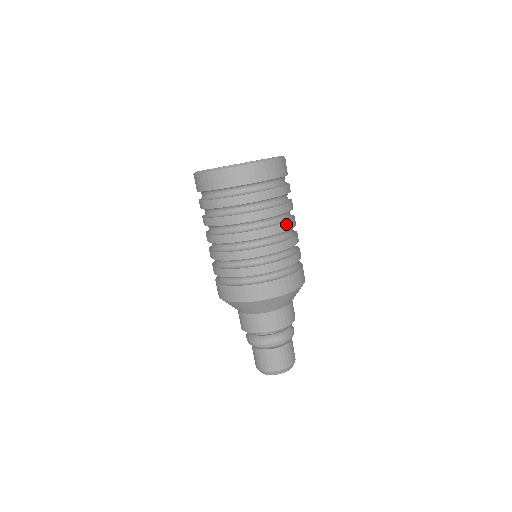
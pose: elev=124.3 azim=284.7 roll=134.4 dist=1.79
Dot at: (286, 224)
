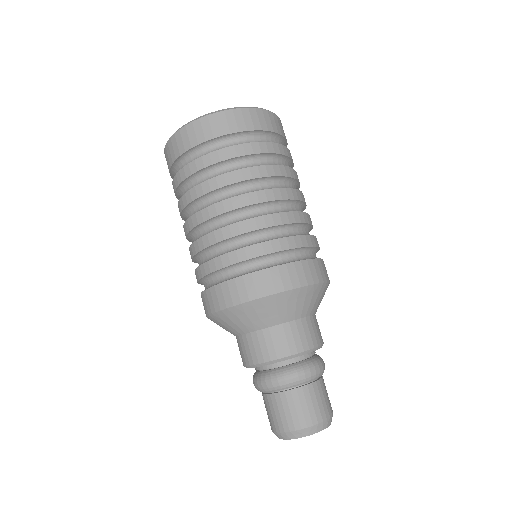
Dot at: (302, 195)
